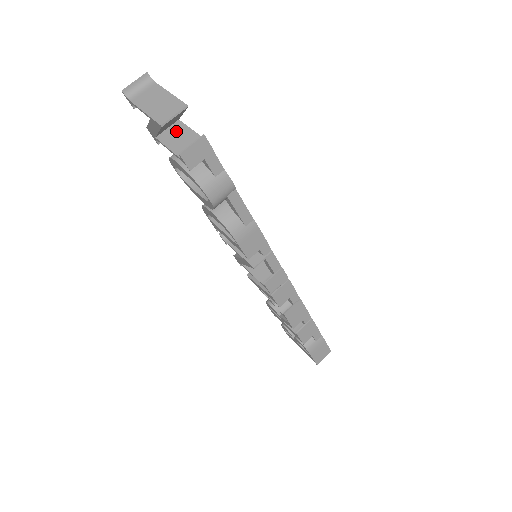
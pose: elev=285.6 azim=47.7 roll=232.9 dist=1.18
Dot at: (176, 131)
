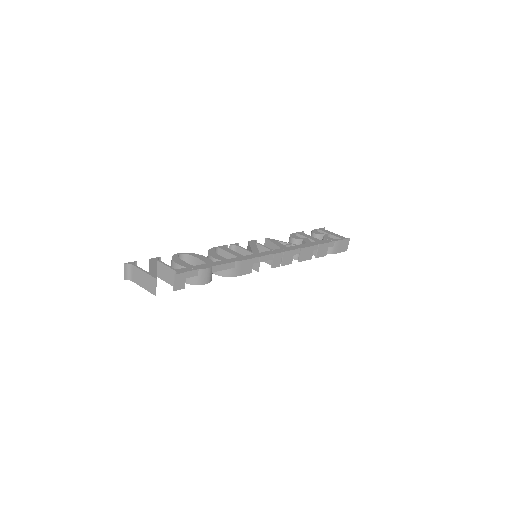
Dot at: (162, 270)
